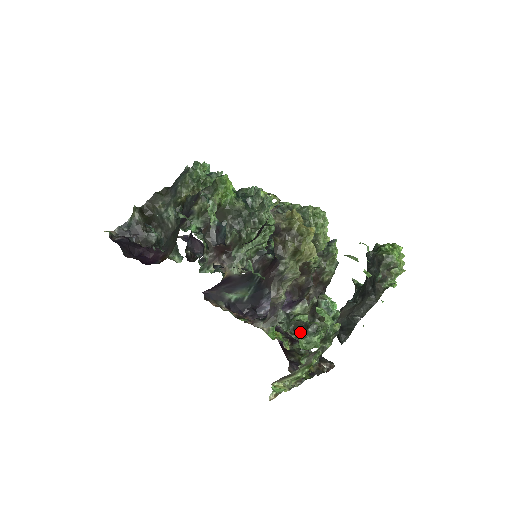
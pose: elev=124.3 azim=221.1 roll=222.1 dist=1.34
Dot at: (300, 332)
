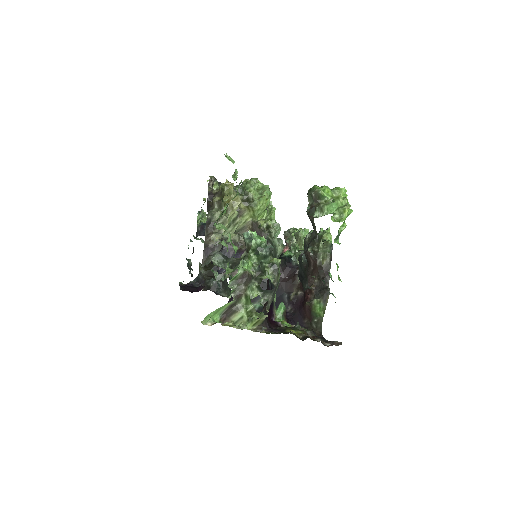
Dot at: (234, 267)
